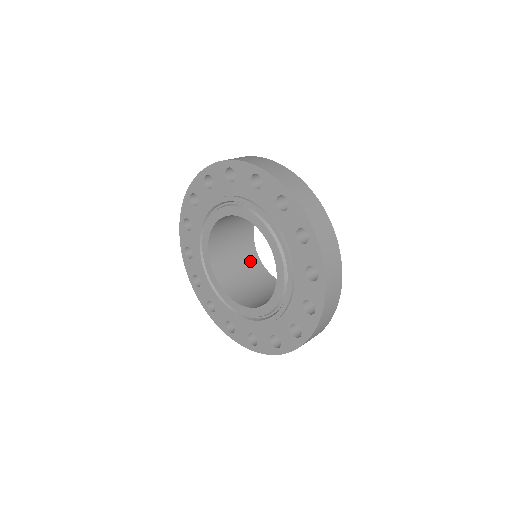
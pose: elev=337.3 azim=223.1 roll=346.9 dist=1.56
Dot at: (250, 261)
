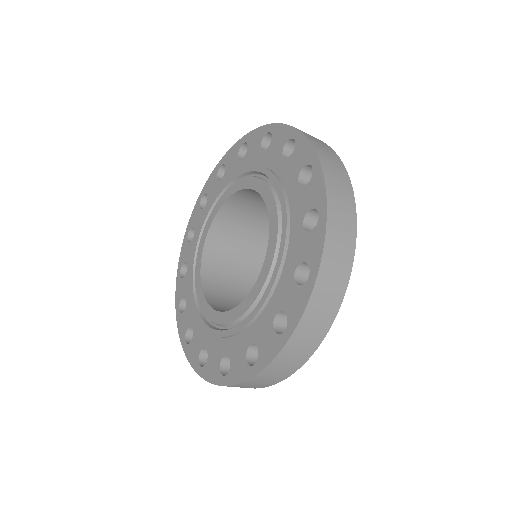
Dot at: occluded
